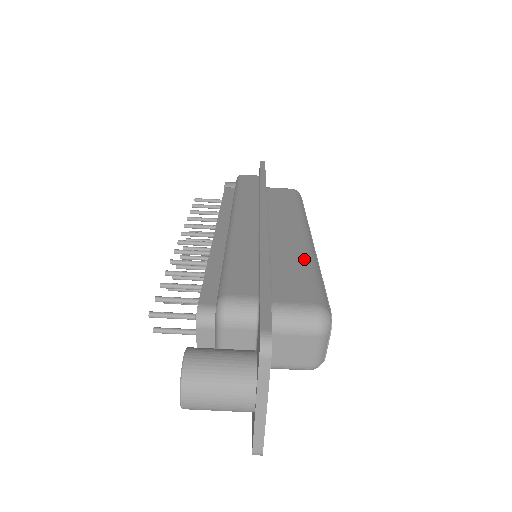
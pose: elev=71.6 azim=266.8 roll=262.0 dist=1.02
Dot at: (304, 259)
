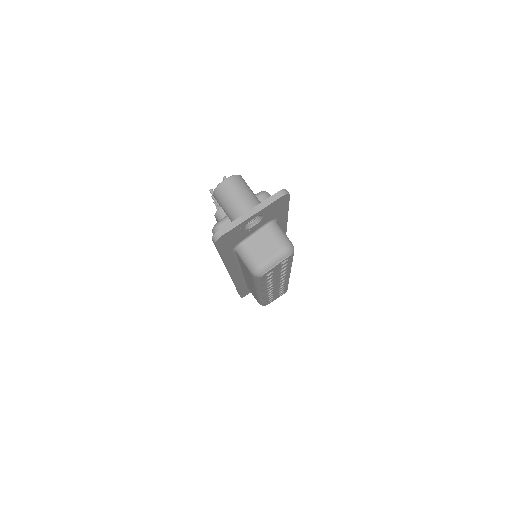
Dot at: occluded
